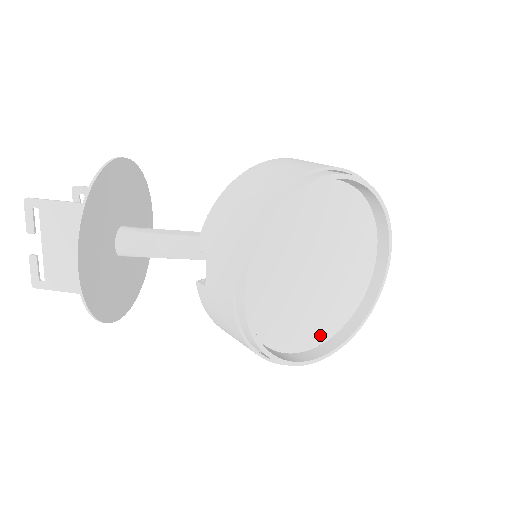
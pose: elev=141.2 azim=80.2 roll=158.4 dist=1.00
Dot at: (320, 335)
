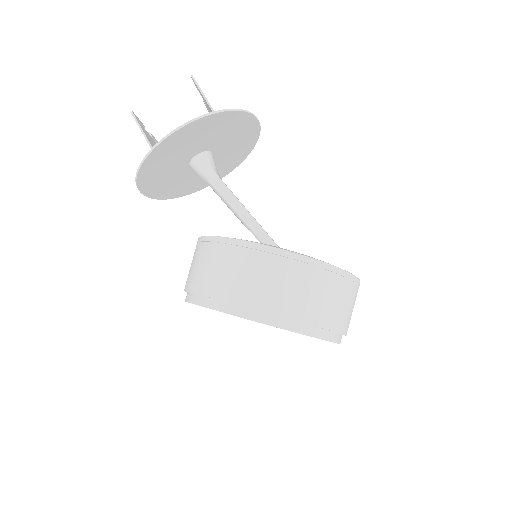
Dot at: occluded
